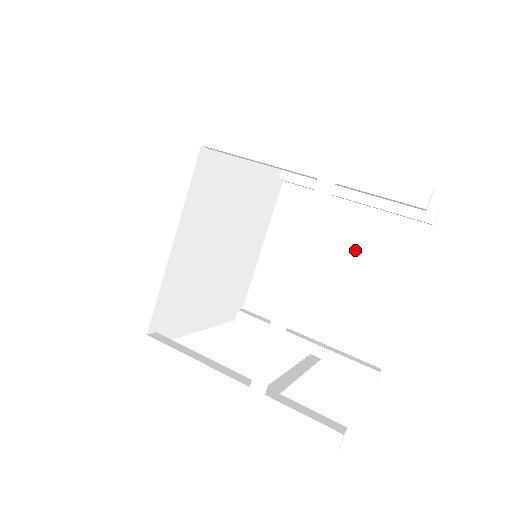
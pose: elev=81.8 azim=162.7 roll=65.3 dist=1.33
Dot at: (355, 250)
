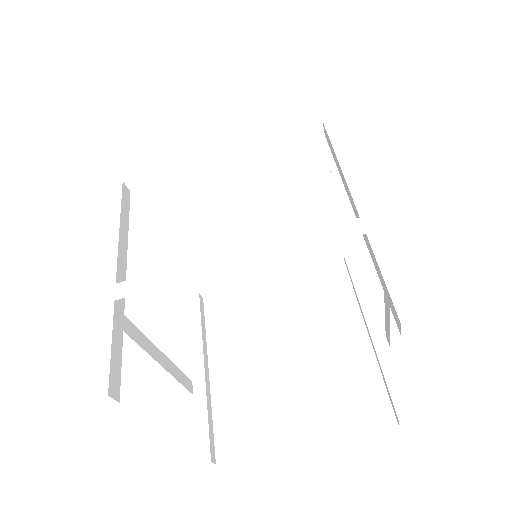
Dot at: (322, 363)
